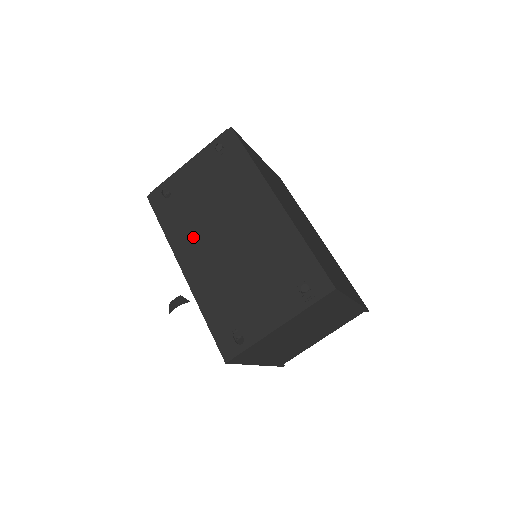
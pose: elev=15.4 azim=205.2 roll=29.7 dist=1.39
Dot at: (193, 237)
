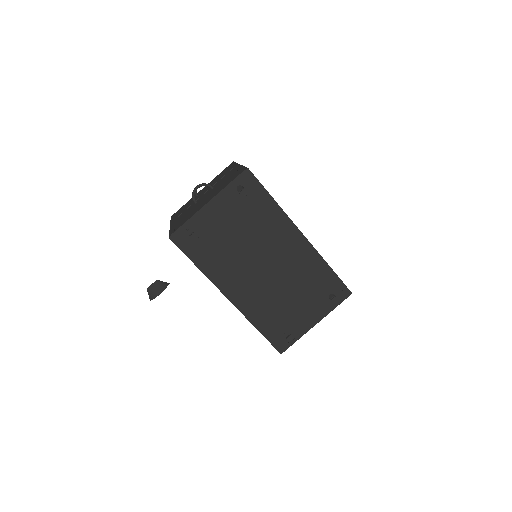
Dot at: (232, 271)
